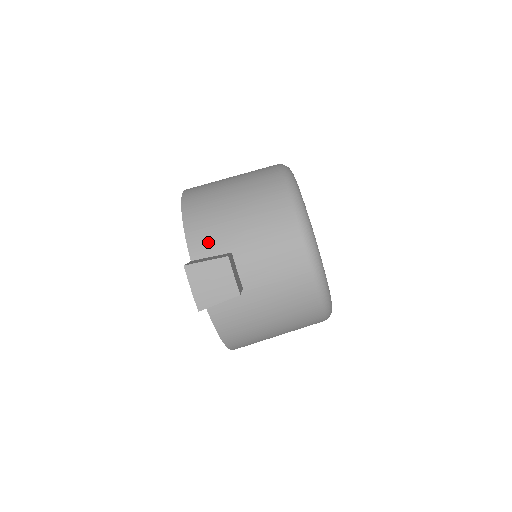
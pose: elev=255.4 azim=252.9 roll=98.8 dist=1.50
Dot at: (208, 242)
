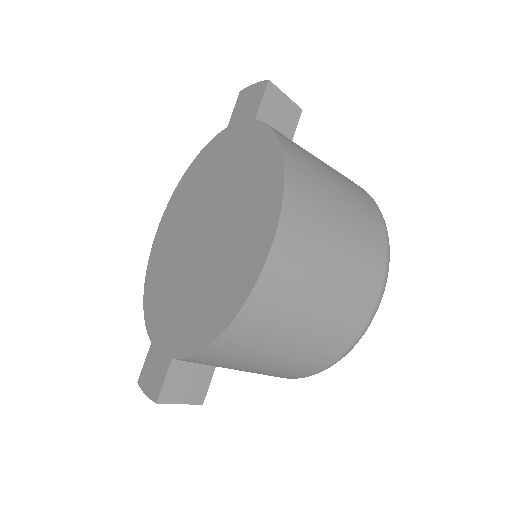
Dot at: occluded
